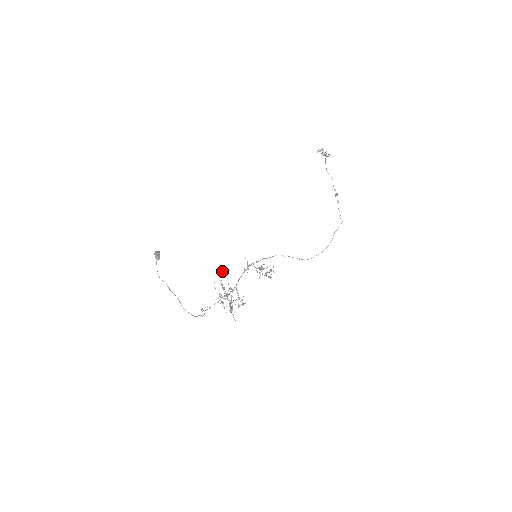
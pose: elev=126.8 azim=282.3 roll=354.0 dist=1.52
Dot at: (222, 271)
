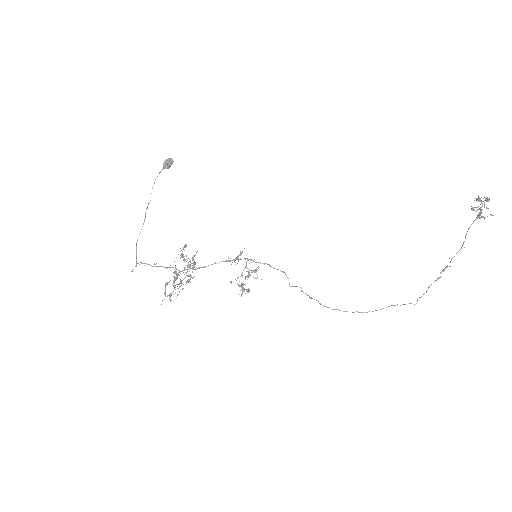
Dot at: (186, 246)
